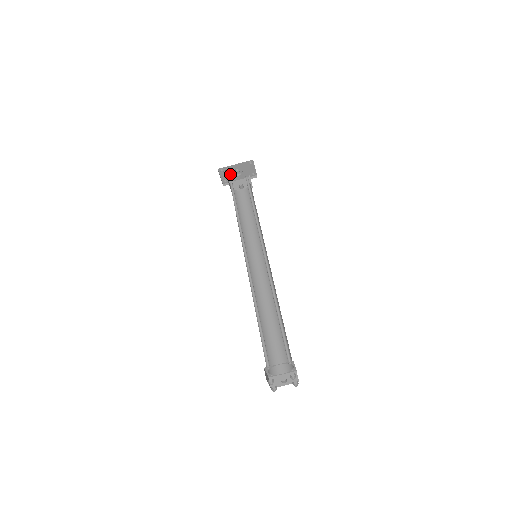
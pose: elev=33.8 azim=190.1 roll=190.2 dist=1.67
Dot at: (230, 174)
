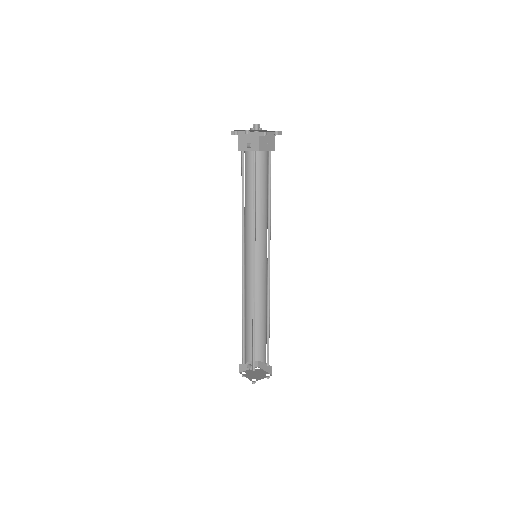
Dot at: occluded
